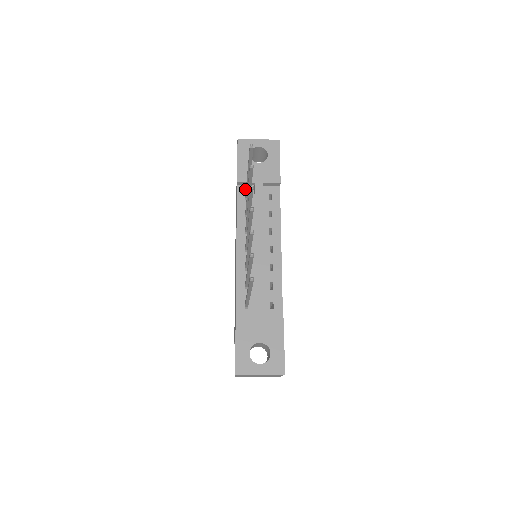
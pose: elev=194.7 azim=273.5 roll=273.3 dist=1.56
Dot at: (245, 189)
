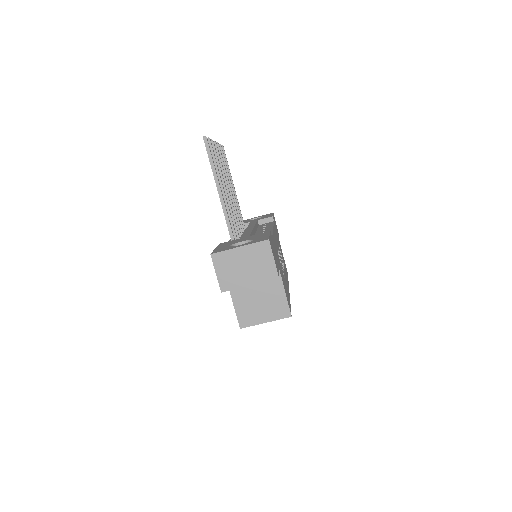
Dot at: occluded
